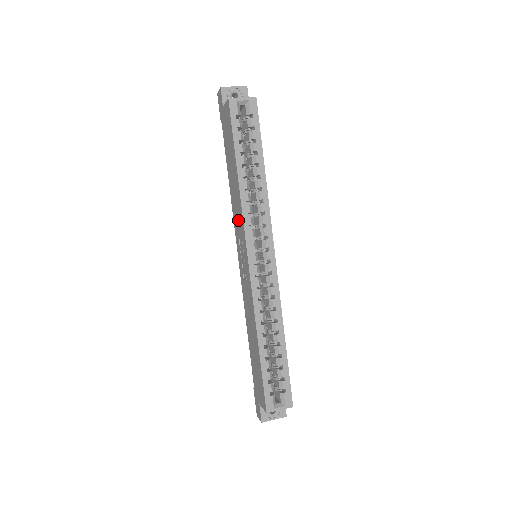
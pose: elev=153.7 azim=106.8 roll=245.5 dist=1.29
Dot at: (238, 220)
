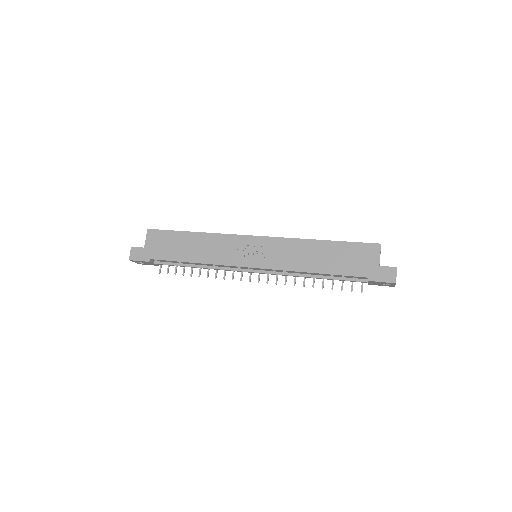
Dot at: (225, 248)
